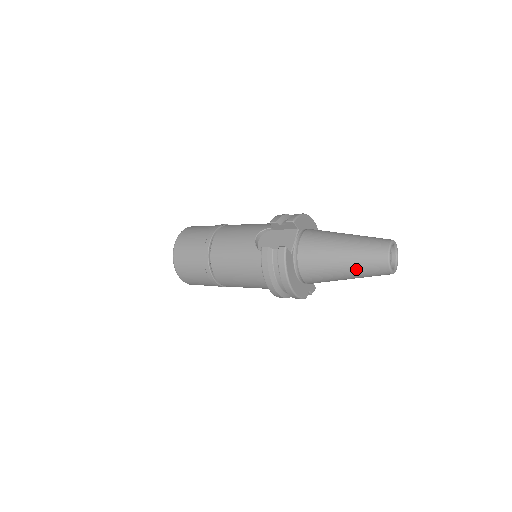
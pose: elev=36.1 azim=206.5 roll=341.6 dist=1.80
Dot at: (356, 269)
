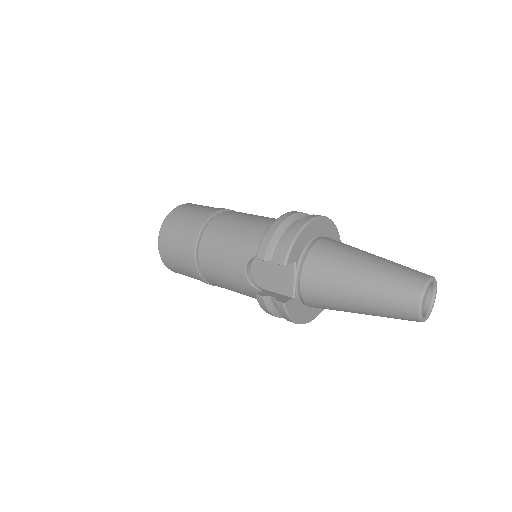
Dot at: occluded
